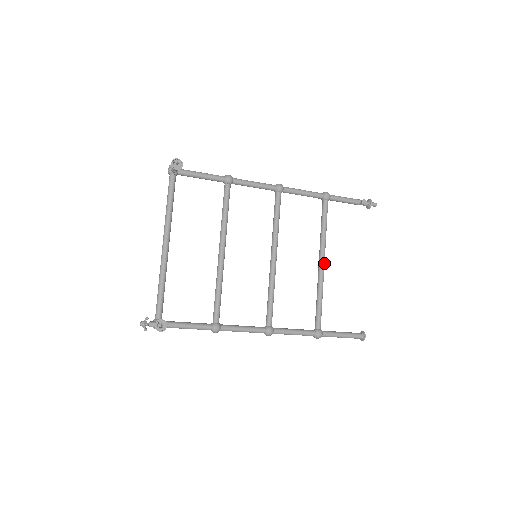
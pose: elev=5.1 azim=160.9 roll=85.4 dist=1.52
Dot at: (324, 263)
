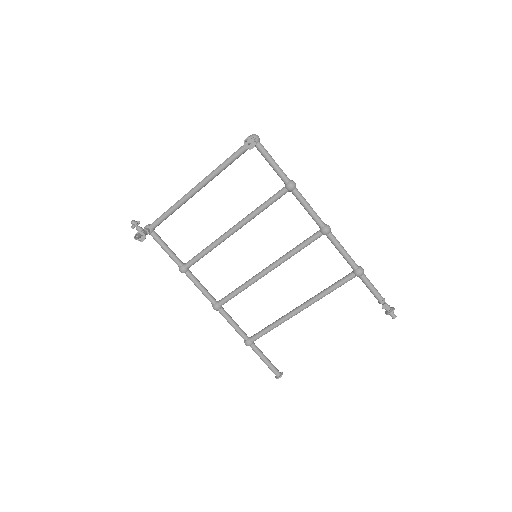
Dot at: (302, 310)
